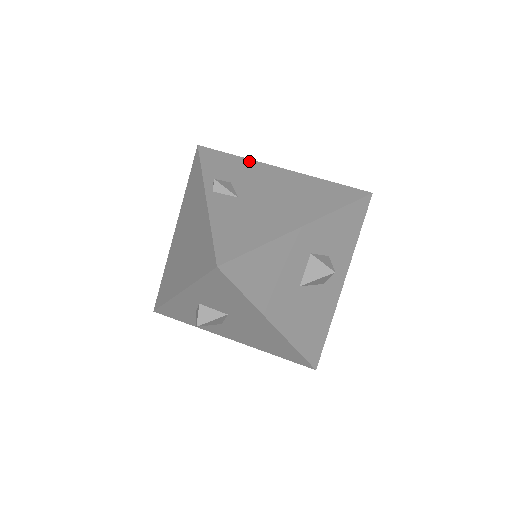
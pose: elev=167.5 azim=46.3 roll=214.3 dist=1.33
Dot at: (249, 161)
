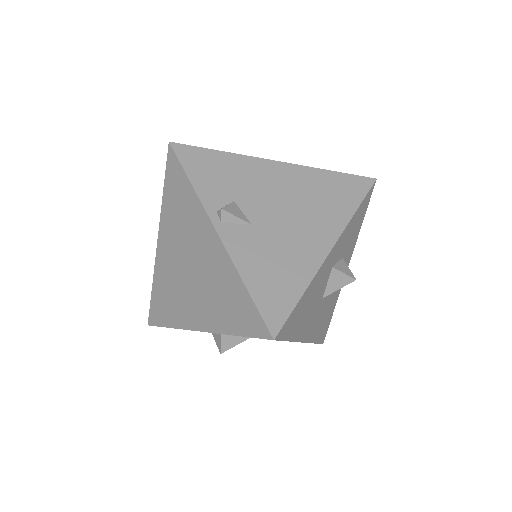
Dot at: (239, 158)
